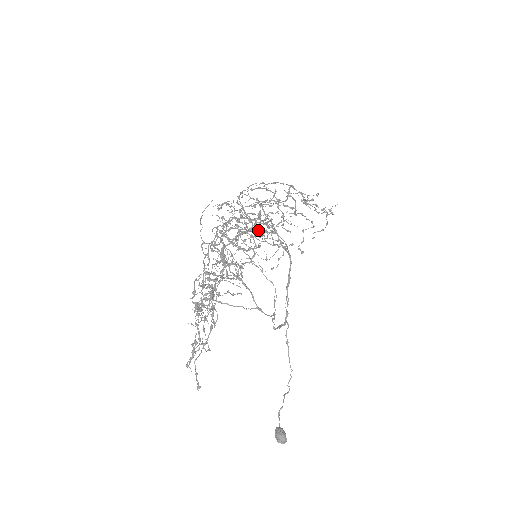
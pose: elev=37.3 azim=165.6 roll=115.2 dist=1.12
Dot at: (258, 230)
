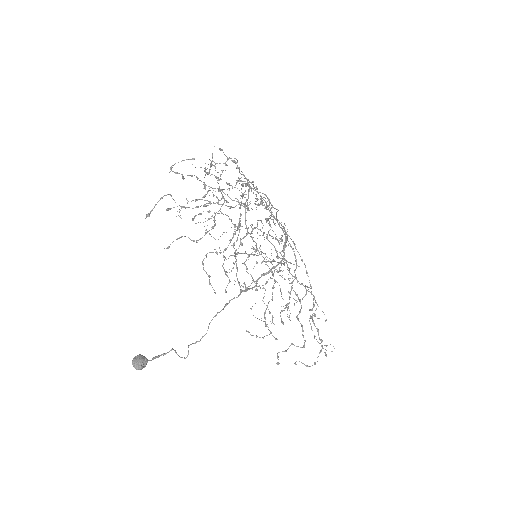
Dot at: (268, 266)
